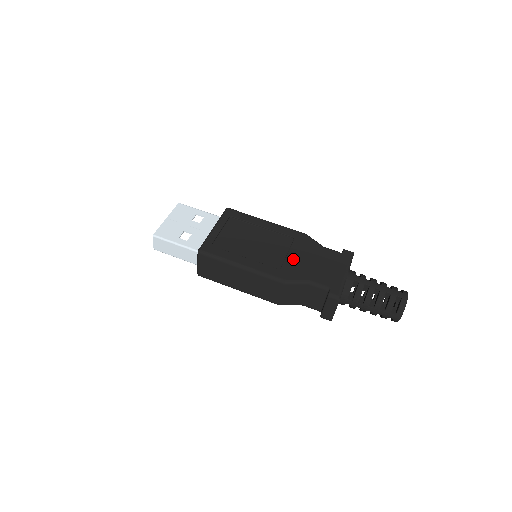
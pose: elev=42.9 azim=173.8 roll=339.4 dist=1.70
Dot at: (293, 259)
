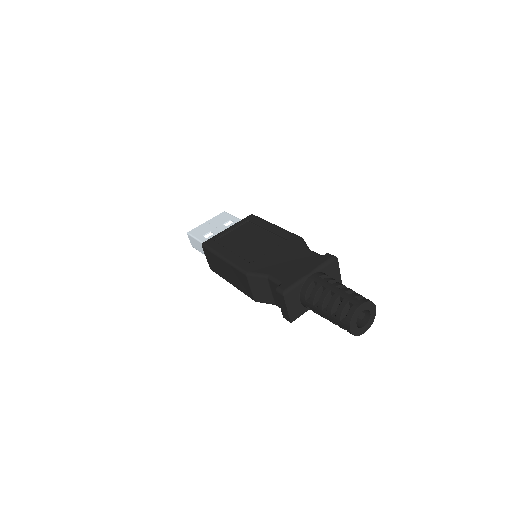
Dot at: (269, 256)
